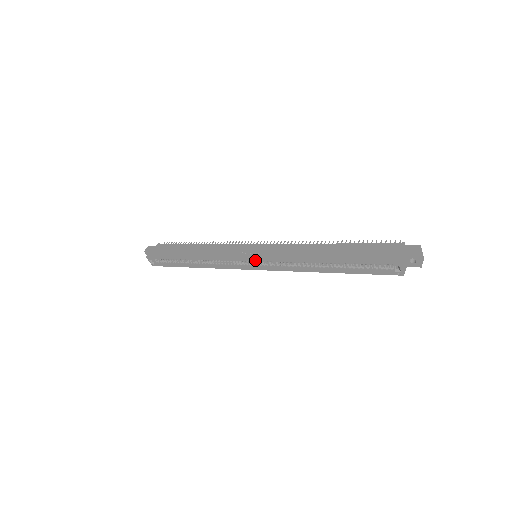
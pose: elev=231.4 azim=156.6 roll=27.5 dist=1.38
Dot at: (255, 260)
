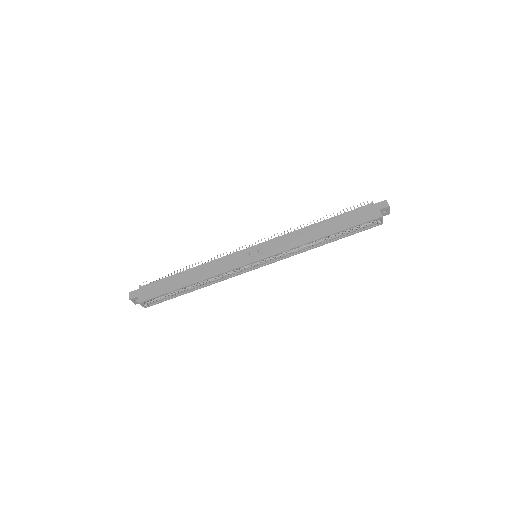
Dot at: occluded
